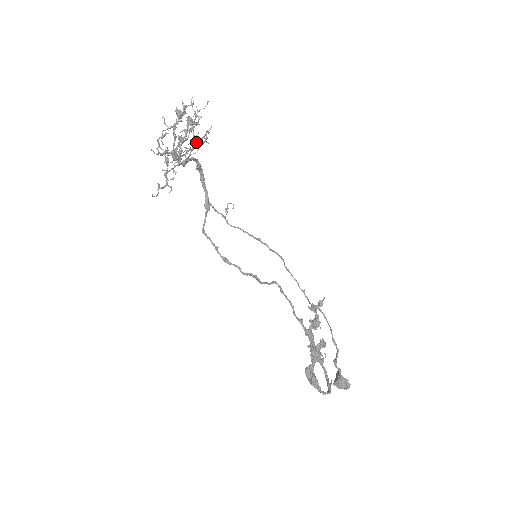
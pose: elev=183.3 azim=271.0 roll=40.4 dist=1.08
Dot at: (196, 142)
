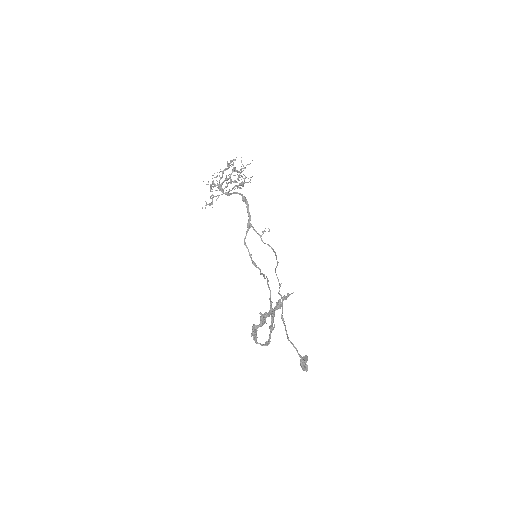
Dot at: (239, 183)
